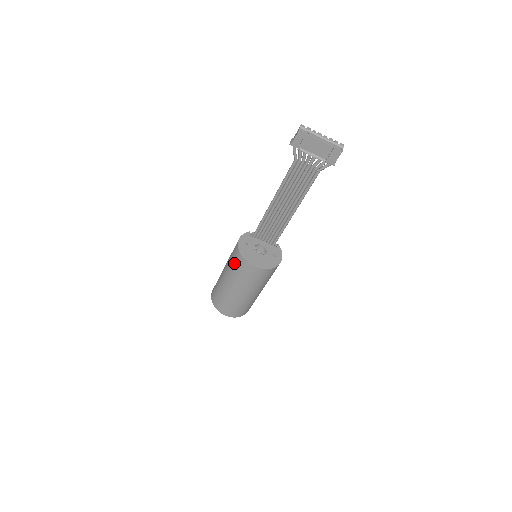
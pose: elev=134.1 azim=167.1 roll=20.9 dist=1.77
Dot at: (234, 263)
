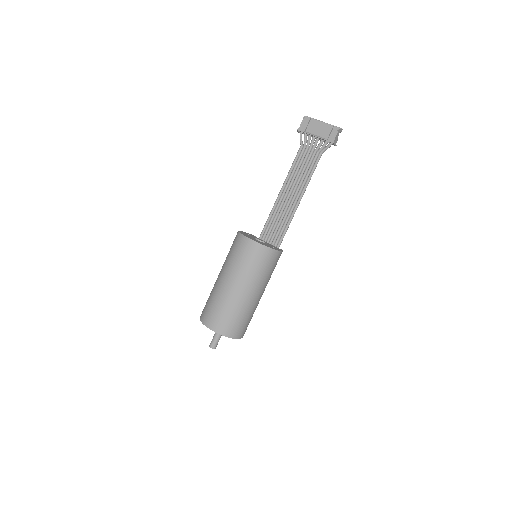
Dot at: (231, 247)
